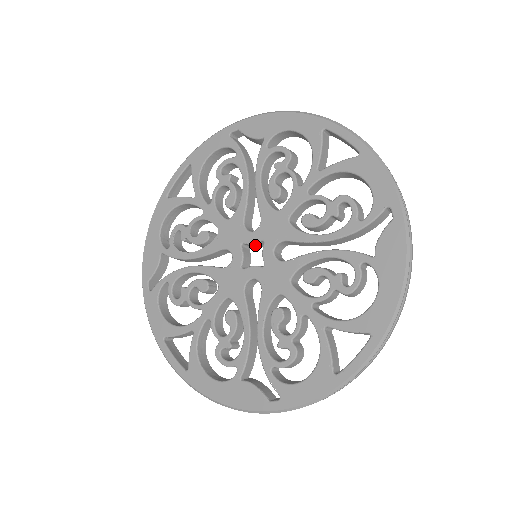
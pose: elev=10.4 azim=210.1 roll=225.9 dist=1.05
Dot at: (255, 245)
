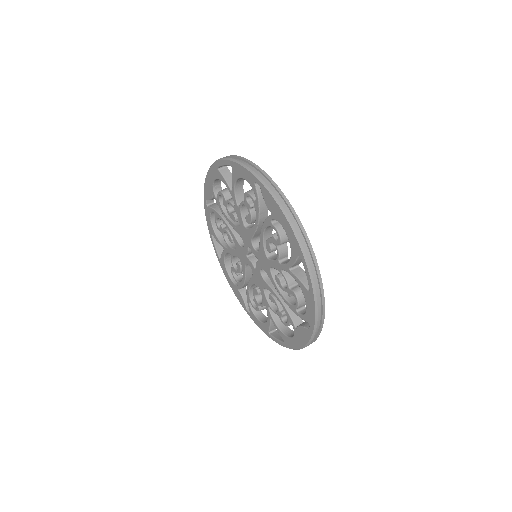
Dot at: occluded
